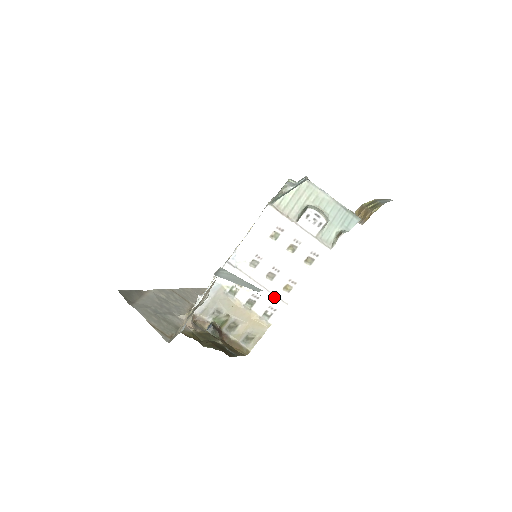
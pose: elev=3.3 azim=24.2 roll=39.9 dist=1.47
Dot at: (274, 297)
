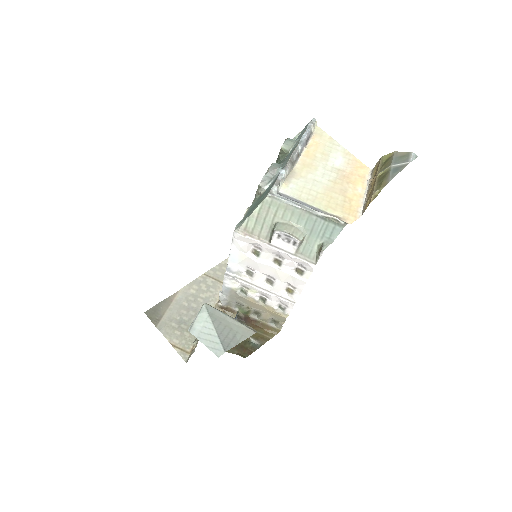
Dot at: (280, 298)
